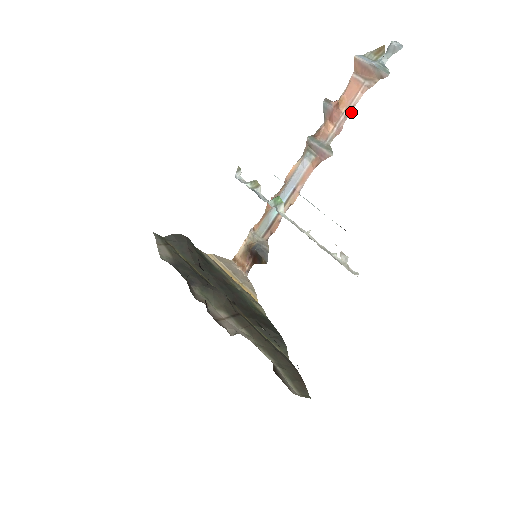
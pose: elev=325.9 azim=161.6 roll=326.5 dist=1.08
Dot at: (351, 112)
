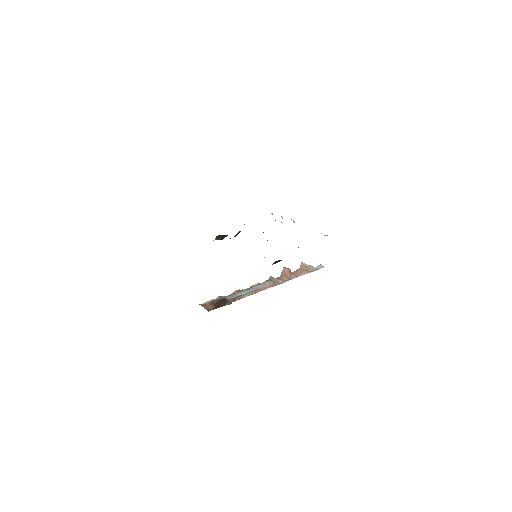
Dot at: (296, 277)
